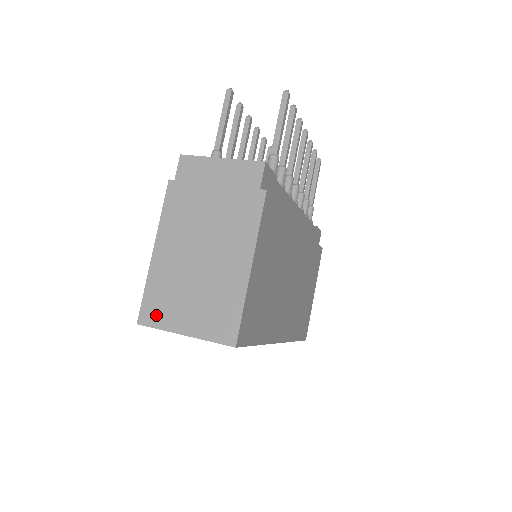
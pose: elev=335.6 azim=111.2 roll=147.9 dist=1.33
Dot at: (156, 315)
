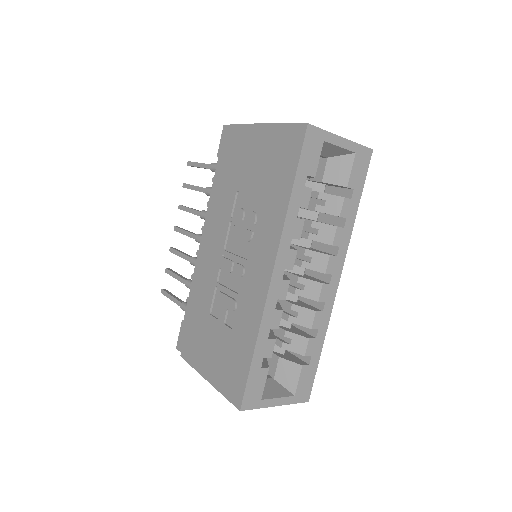
Dot at: occluded
